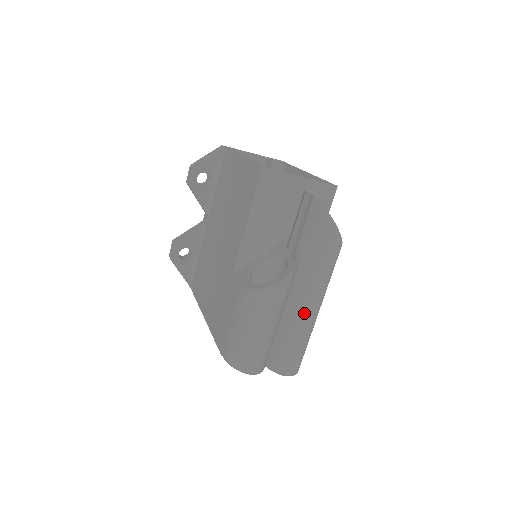
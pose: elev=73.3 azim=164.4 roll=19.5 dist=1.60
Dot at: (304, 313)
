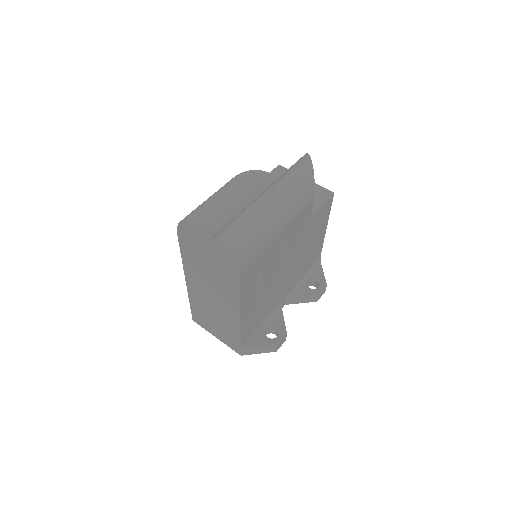
Dot at: (261, 200)
